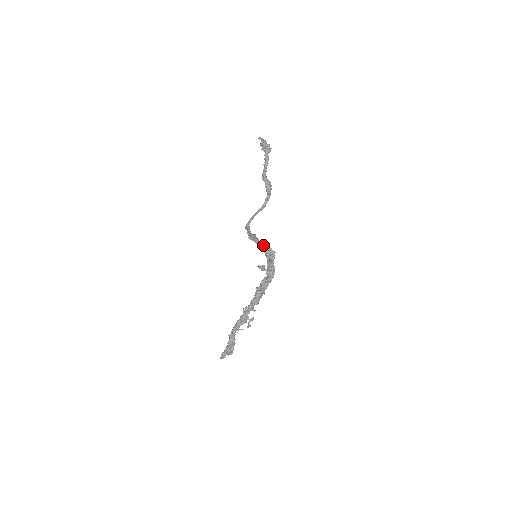
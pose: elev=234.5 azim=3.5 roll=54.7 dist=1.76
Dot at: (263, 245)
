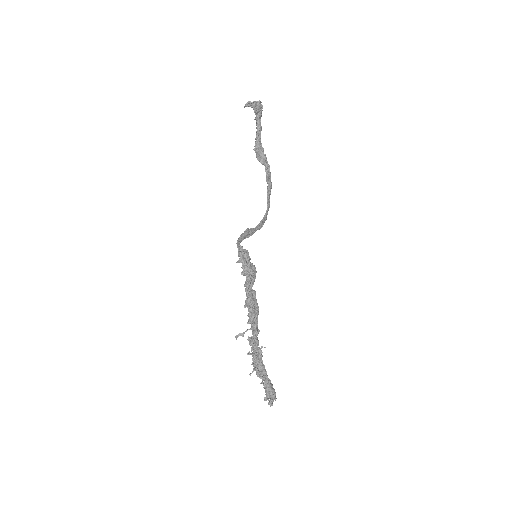
Dot at: (237, 241)
